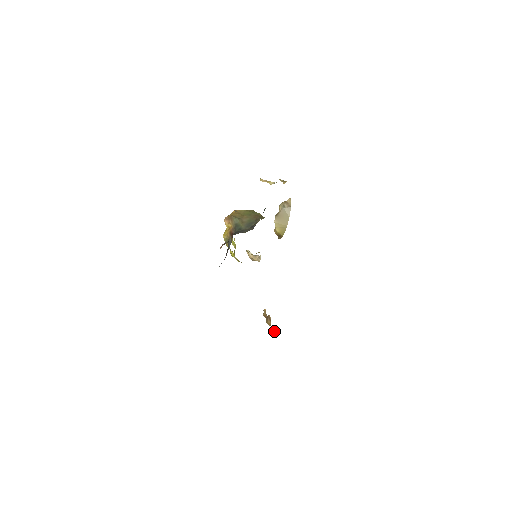
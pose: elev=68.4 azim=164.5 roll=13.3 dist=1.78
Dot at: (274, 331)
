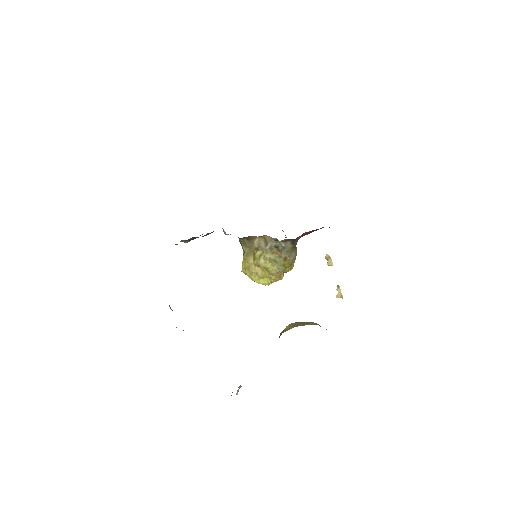
Dot at: occluded
